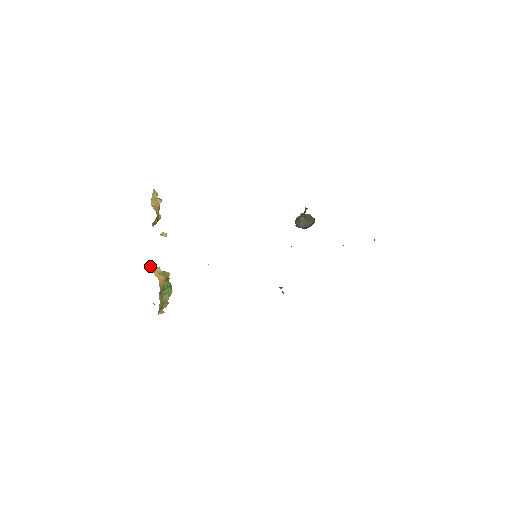
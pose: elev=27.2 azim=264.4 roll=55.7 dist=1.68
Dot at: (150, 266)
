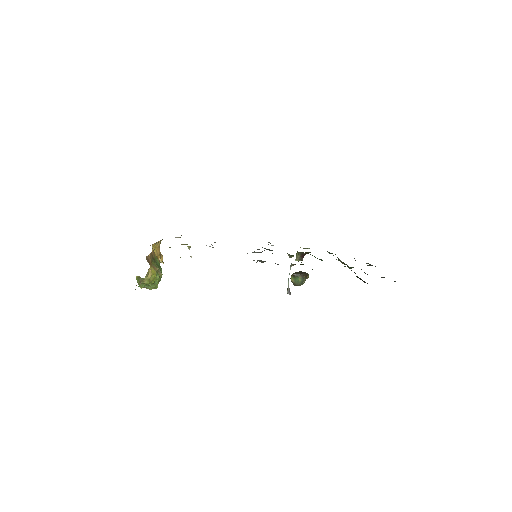
Dot at: occluded
